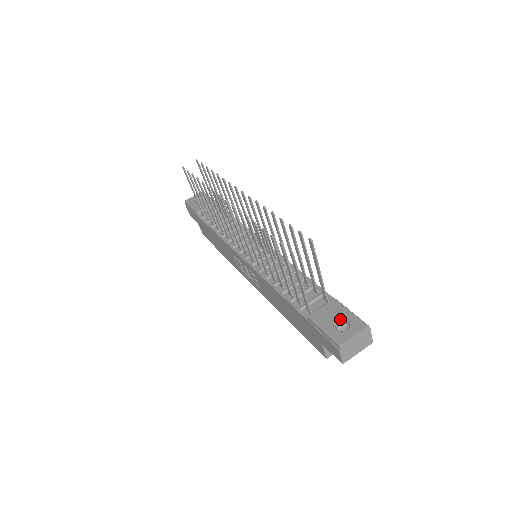
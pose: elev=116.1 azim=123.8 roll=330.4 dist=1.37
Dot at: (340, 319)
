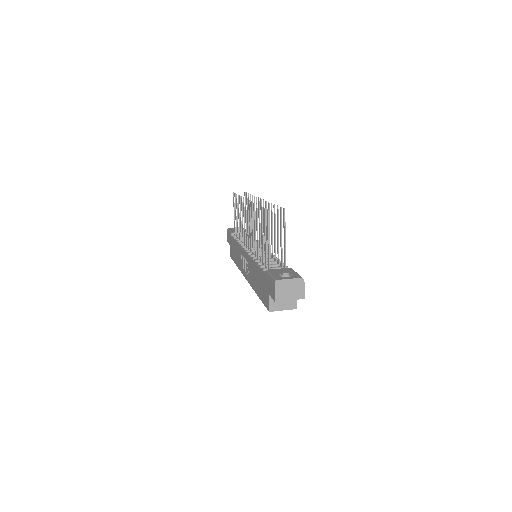
Dot at: (286, 274)
